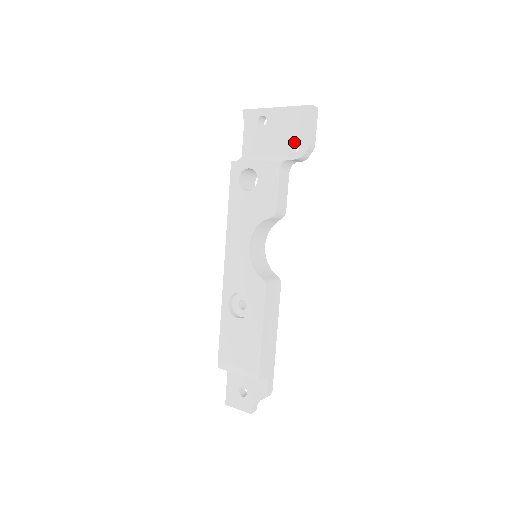
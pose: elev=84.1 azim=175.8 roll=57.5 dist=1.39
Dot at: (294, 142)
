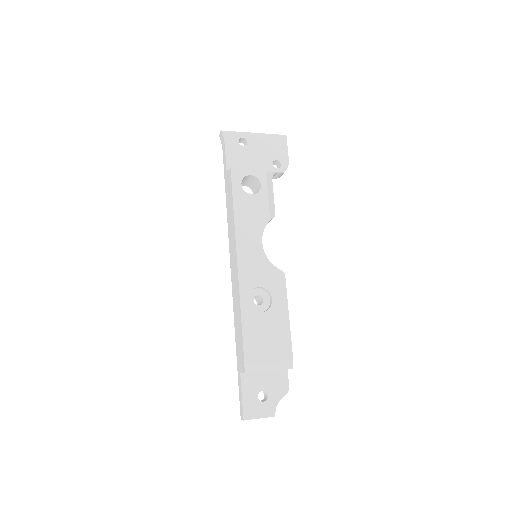
Dot at: (273, 161)
